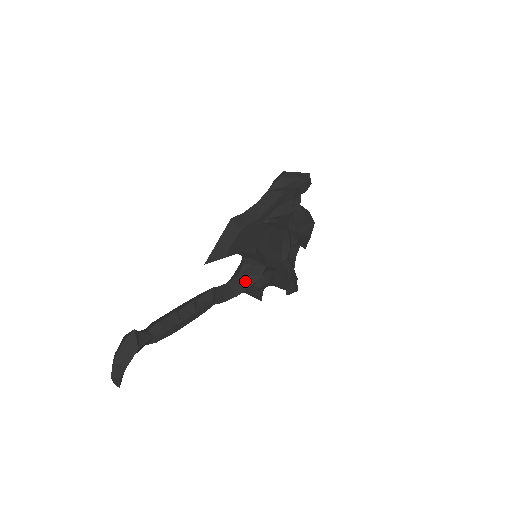
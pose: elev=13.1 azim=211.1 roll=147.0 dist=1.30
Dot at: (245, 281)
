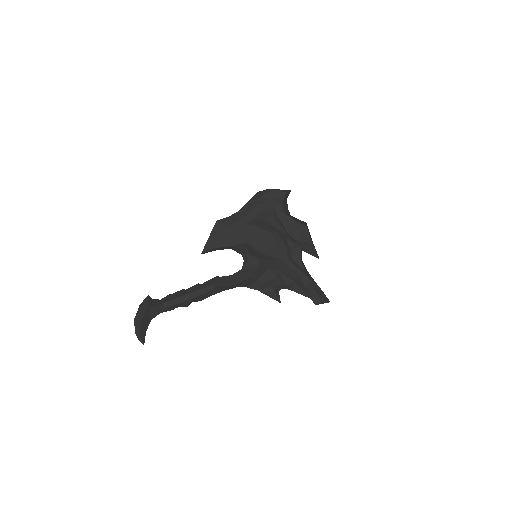
Dot at: (246, 273)
